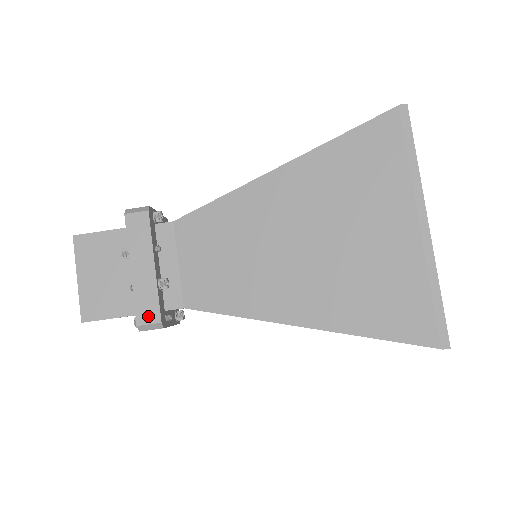
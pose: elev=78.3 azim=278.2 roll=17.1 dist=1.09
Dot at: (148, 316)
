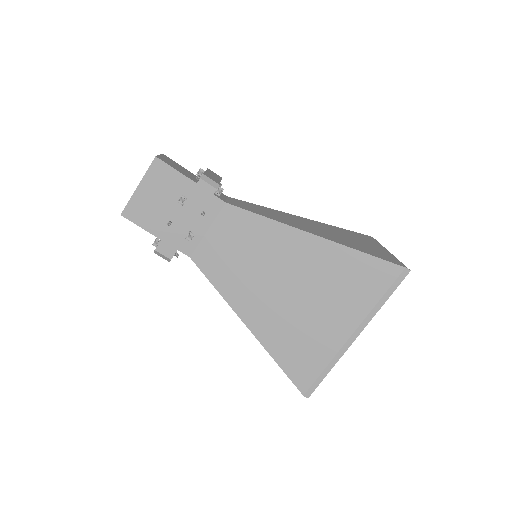
Dot at: (166, 250)
